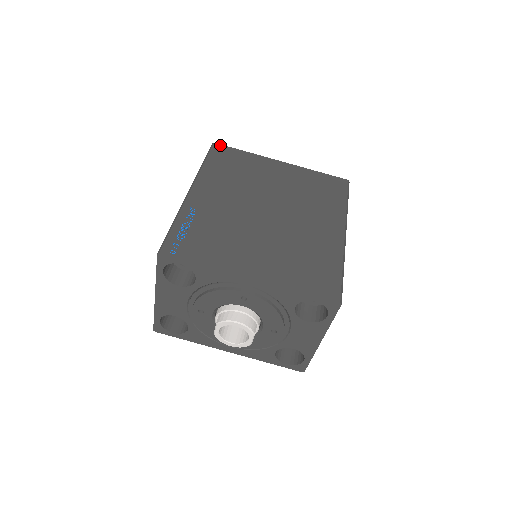
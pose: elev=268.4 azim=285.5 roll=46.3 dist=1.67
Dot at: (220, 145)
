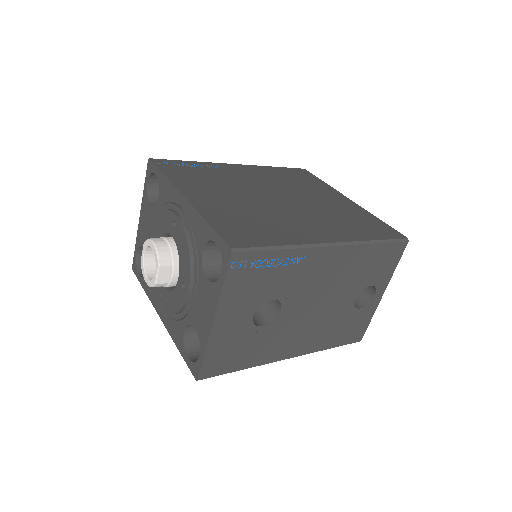
Dot at: (307, 171)
